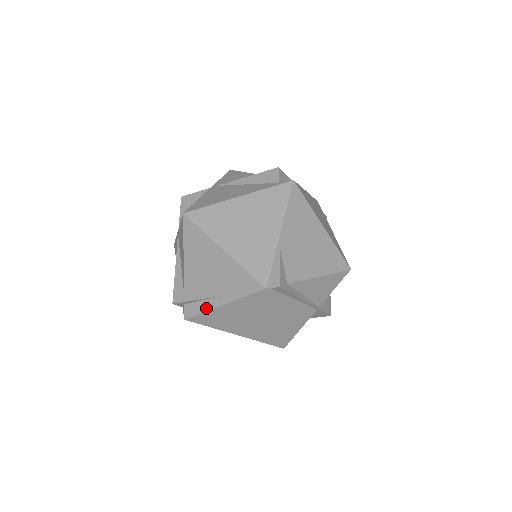
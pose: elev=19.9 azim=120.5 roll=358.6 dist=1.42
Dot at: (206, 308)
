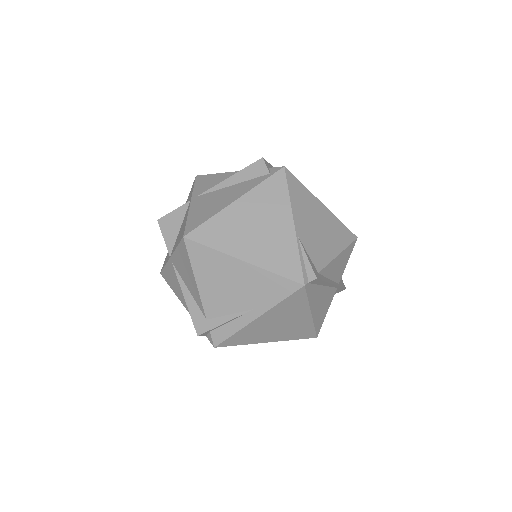
Dot at: (238, 327)
